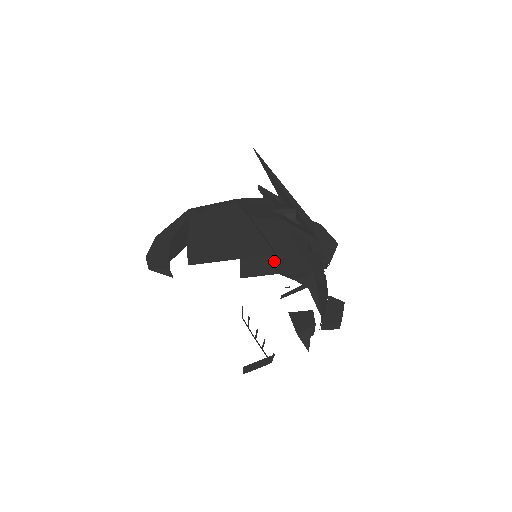
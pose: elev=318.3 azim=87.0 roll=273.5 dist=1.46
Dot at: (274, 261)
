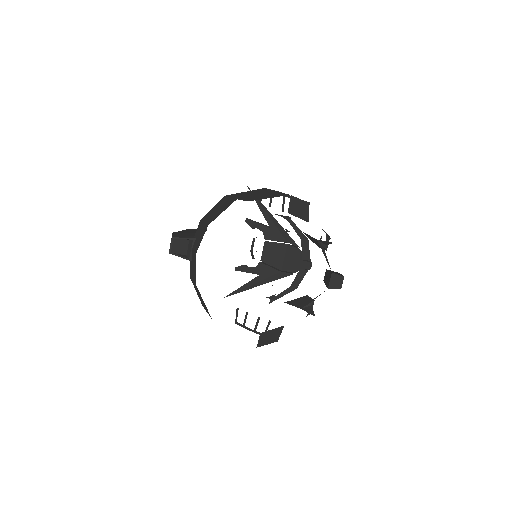
Dot at: (307, 209)
